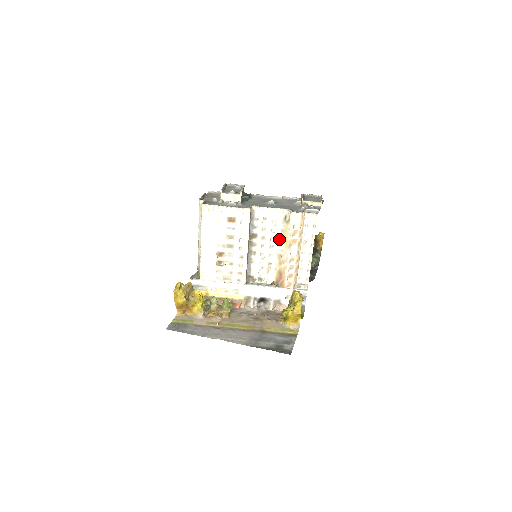
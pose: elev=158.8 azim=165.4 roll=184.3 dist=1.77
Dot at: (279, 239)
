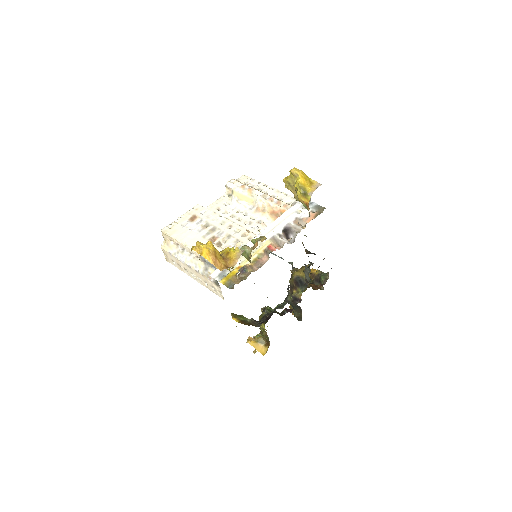
Dot at: (243, 207)
